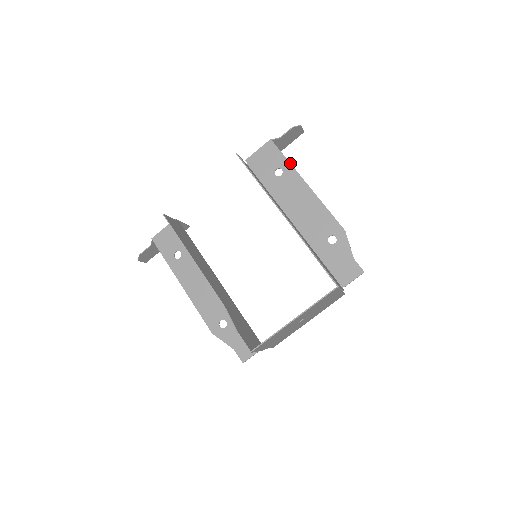
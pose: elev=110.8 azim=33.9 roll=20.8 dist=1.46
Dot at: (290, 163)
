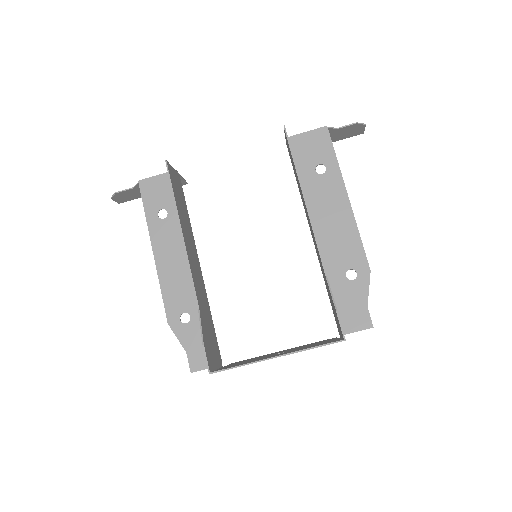
Dot at: occluded
